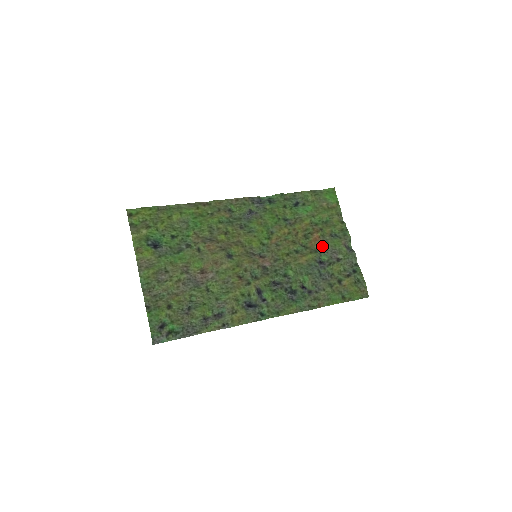
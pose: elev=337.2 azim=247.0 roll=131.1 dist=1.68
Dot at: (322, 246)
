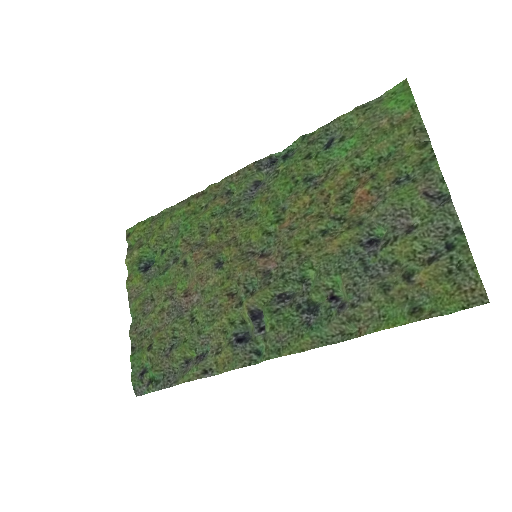
Dot at: (373, 209)
